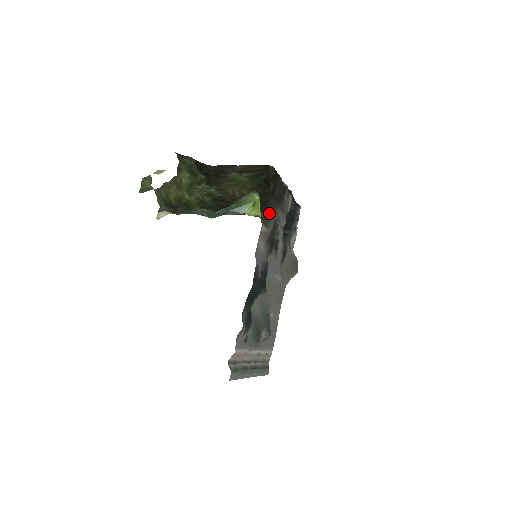
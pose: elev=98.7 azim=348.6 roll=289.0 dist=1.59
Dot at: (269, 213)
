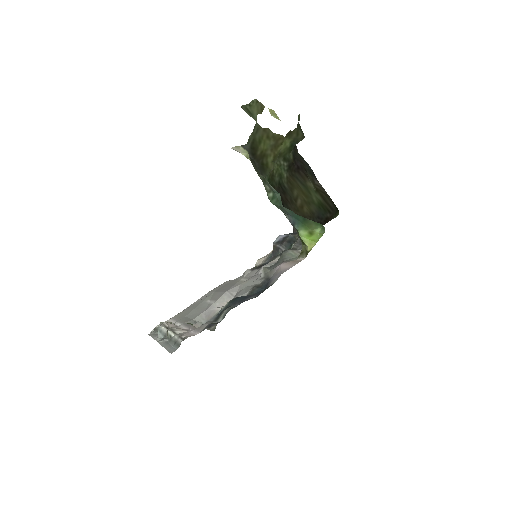
Dot at: occluded
